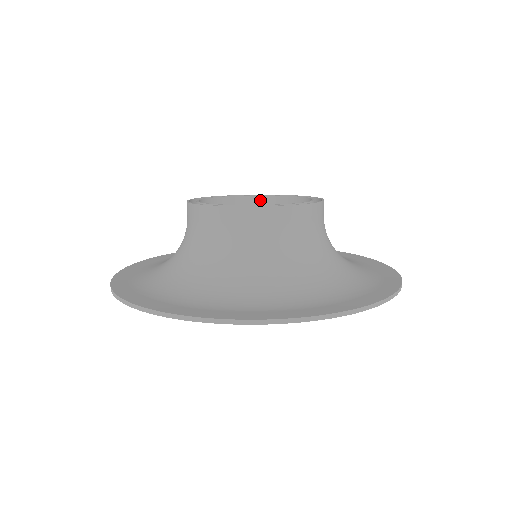
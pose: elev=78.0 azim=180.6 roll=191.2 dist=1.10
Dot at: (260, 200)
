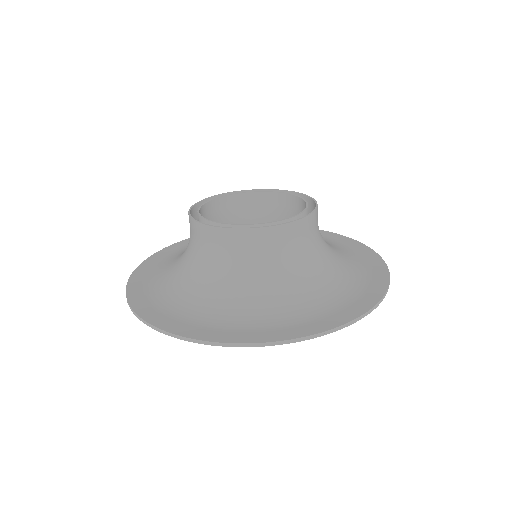
Dot at: (215, 203)
